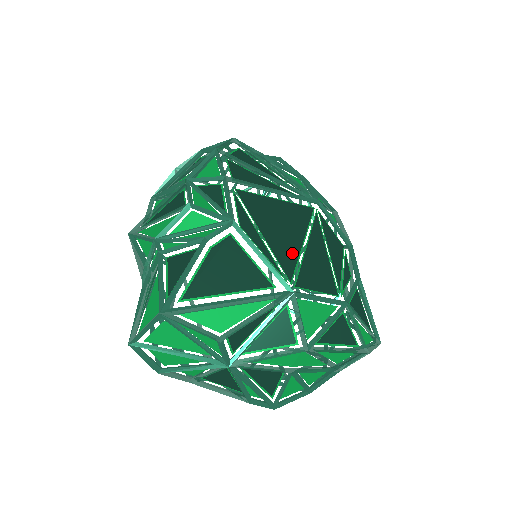
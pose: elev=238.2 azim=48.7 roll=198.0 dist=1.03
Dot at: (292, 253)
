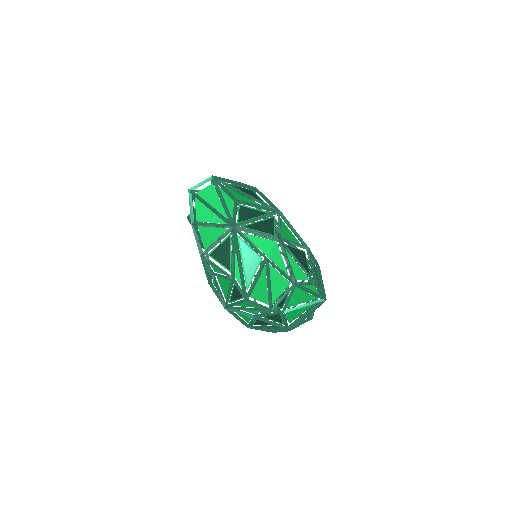
Dot at: occluded
